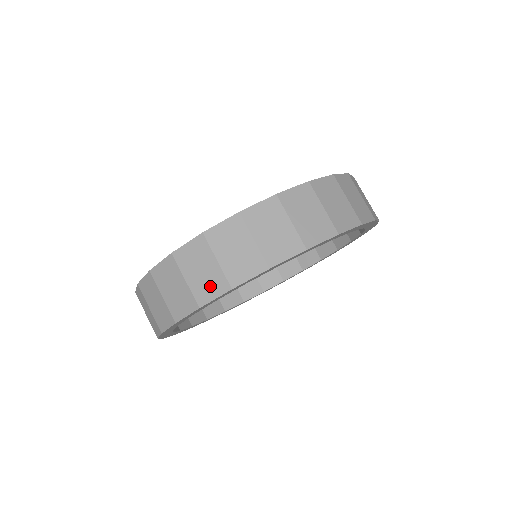
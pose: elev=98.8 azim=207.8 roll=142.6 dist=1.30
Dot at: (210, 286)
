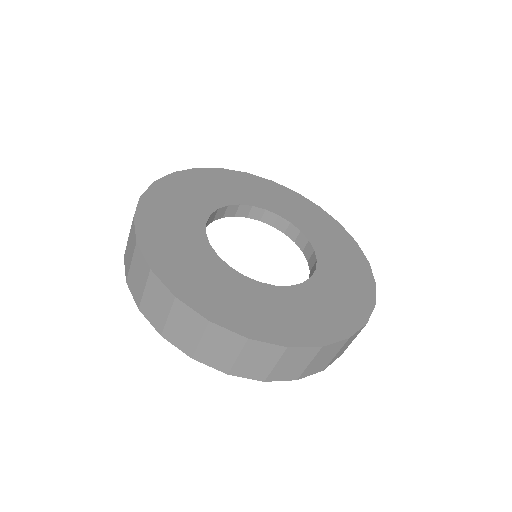
Dot at: (287, 374)
